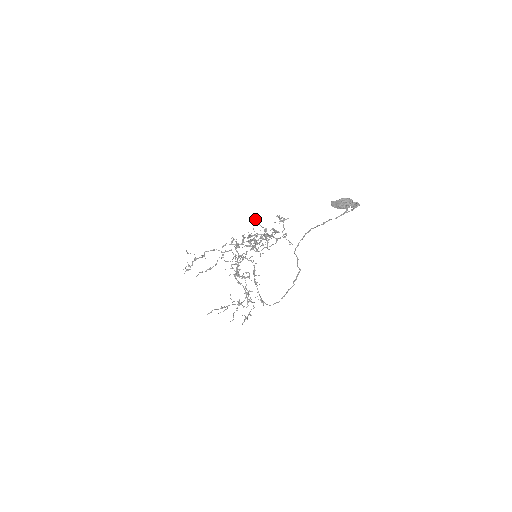
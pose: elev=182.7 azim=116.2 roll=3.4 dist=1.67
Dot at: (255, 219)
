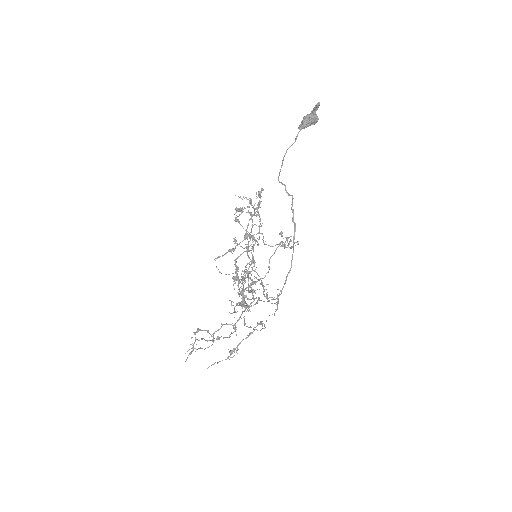
Dot at: occluded
